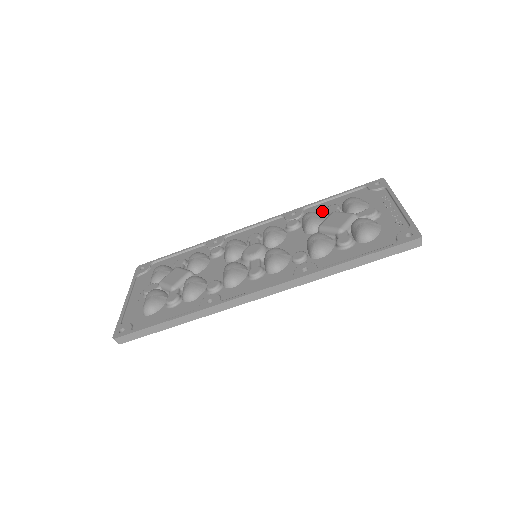
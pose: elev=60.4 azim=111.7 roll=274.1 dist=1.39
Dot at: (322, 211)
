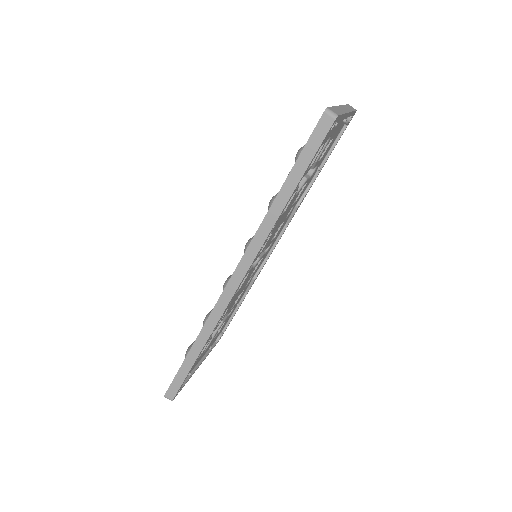
Dot at: occluded
